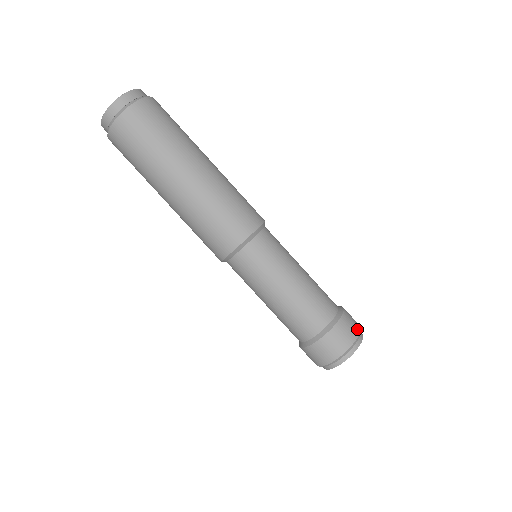
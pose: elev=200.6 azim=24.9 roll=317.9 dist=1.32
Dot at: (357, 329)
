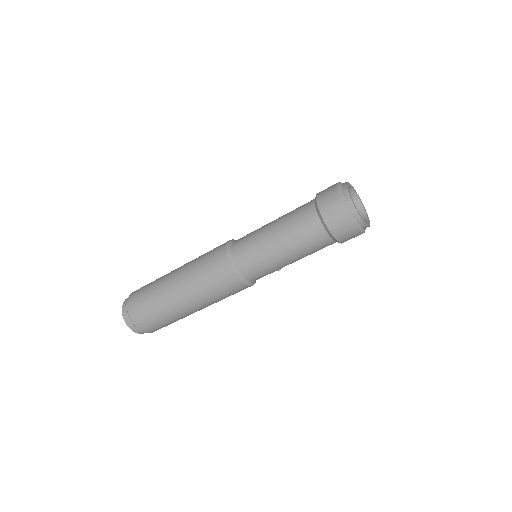
Dot at: occluded
